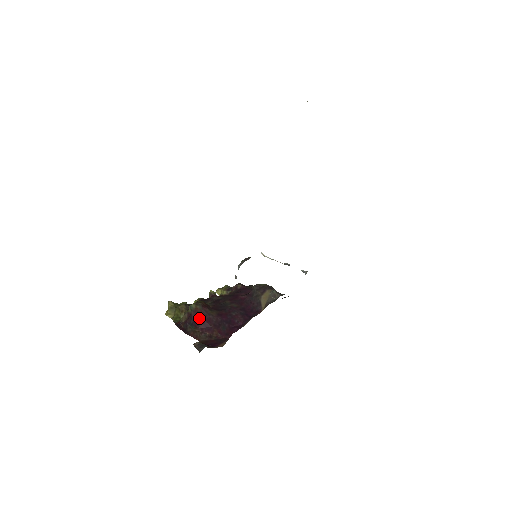
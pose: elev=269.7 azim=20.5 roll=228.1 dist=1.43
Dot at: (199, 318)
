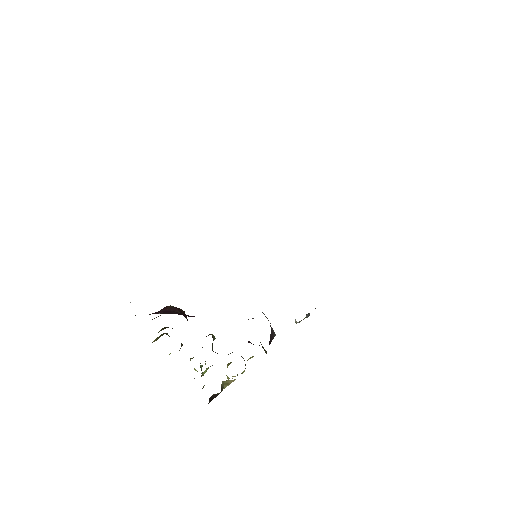
Dot at: (161, 310)
